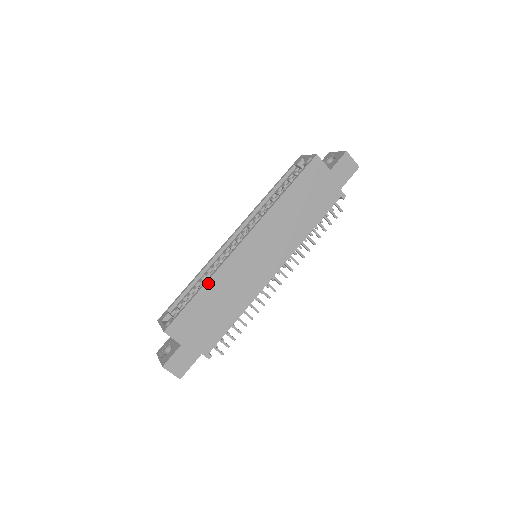
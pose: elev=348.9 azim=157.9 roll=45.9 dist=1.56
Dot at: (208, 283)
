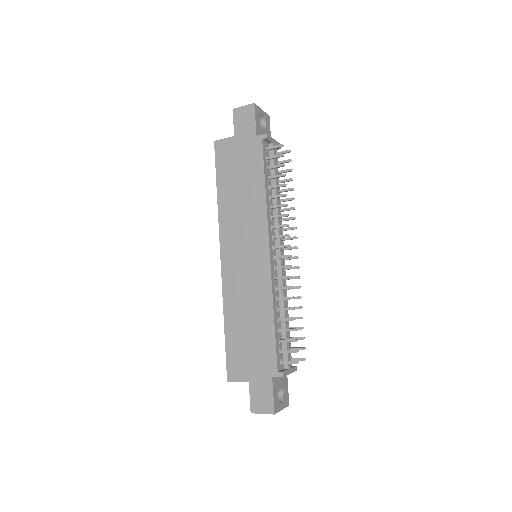
Dot at: (225, 314)
